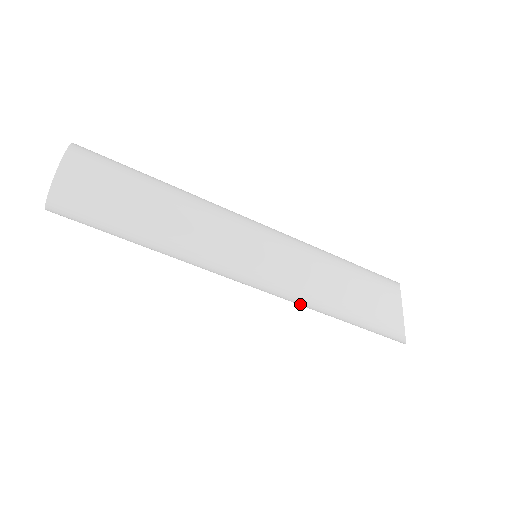
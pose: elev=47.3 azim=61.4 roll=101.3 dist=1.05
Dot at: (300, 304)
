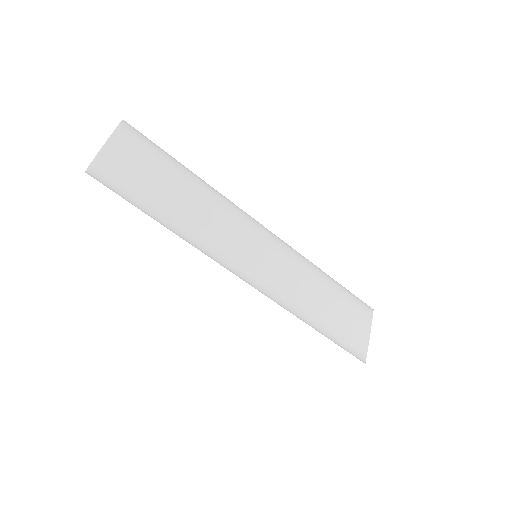
Dot at: (283, 307)
